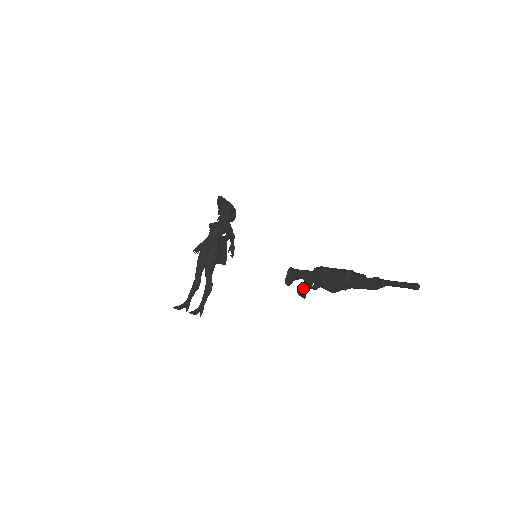
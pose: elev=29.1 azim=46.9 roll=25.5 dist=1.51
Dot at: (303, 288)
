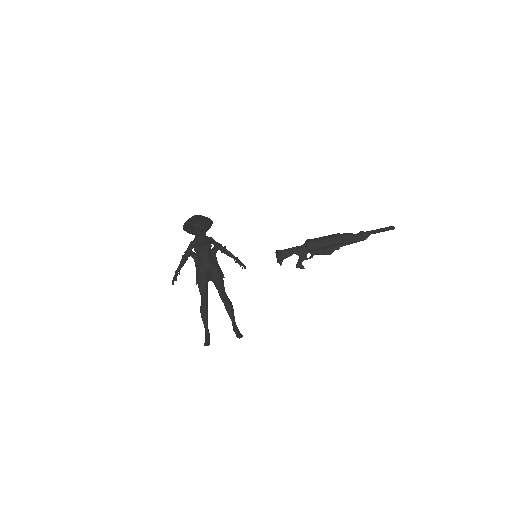
Dot at: occluded
